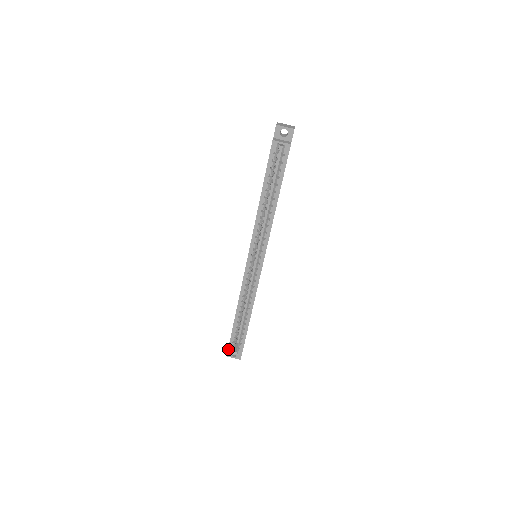
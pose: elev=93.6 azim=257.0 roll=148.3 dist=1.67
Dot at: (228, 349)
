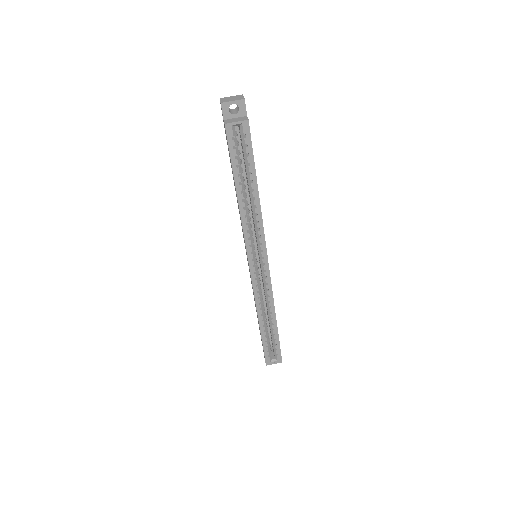
Dot at: (265, 360)
